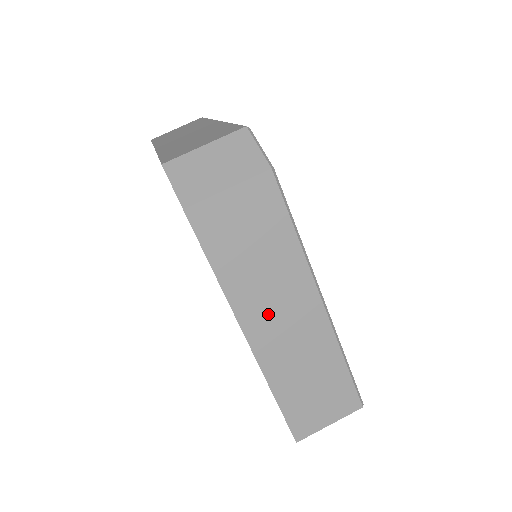
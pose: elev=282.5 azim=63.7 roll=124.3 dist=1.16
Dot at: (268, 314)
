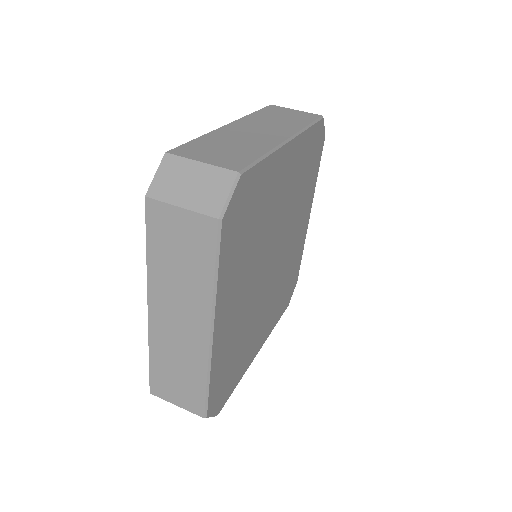
Dot at: (255, 126)
